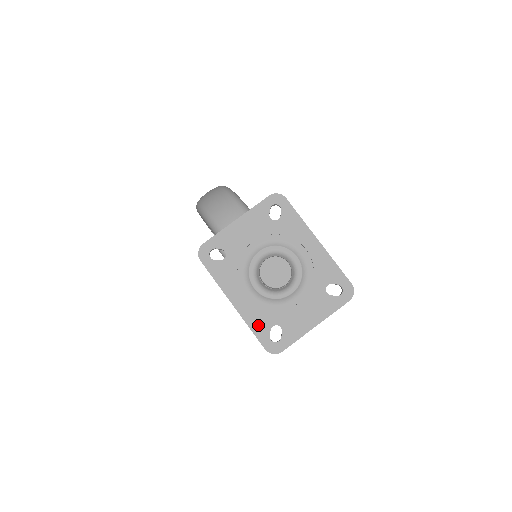
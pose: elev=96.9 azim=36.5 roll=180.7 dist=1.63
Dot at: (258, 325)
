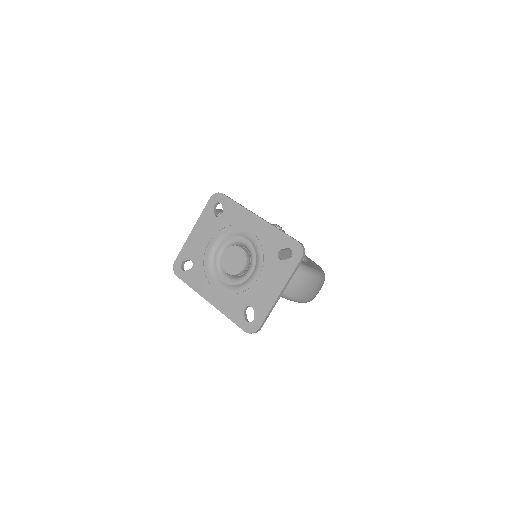
Dot at: (233, 312)
